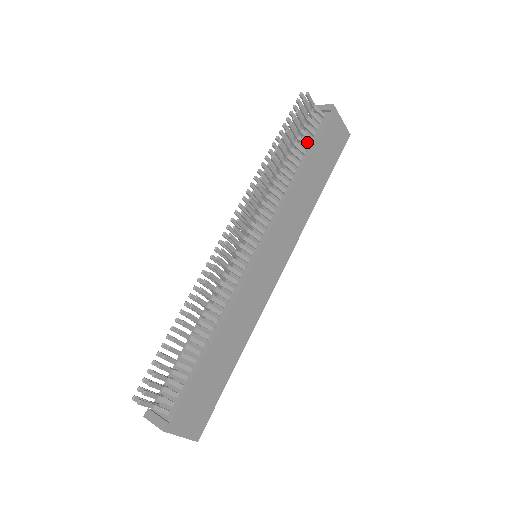
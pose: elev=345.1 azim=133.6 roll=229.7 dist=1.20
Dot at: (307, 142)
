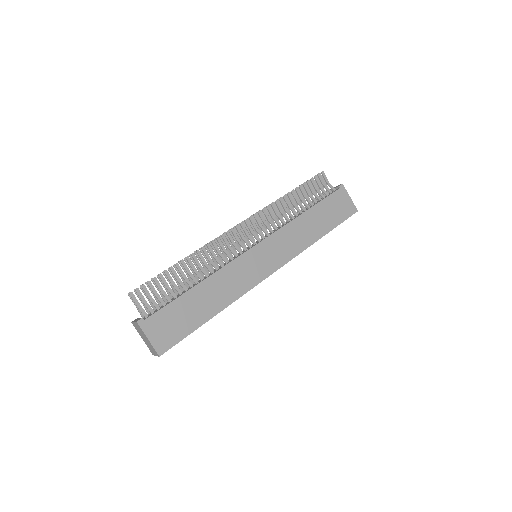
Dot at: occluded
